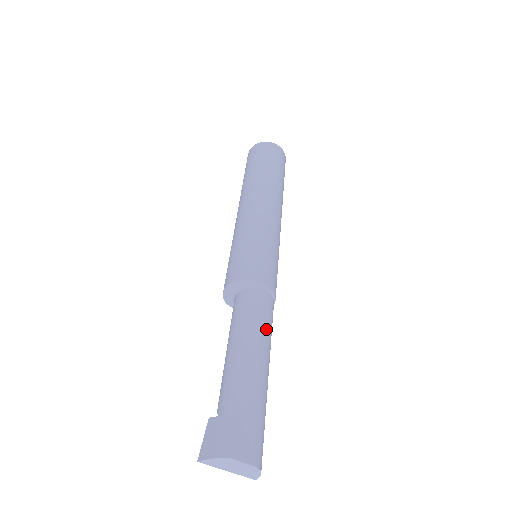
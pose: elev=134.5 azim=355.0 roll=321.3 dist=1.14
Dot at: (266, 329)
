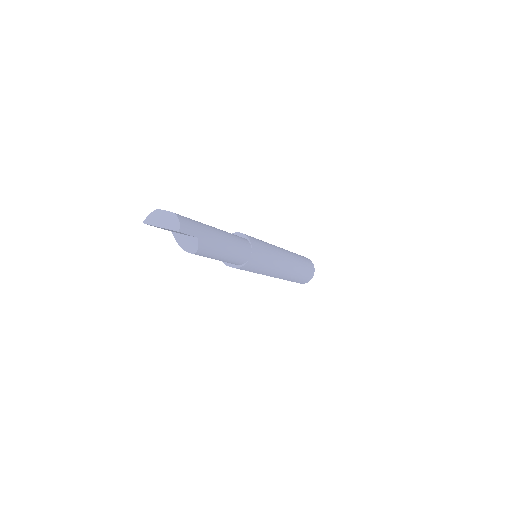
Dot at: (229, 233)
